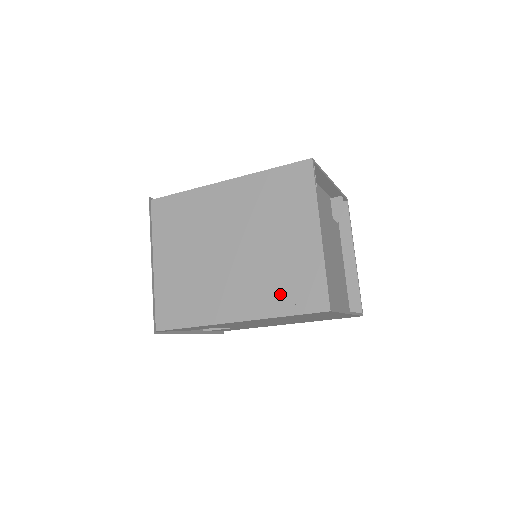
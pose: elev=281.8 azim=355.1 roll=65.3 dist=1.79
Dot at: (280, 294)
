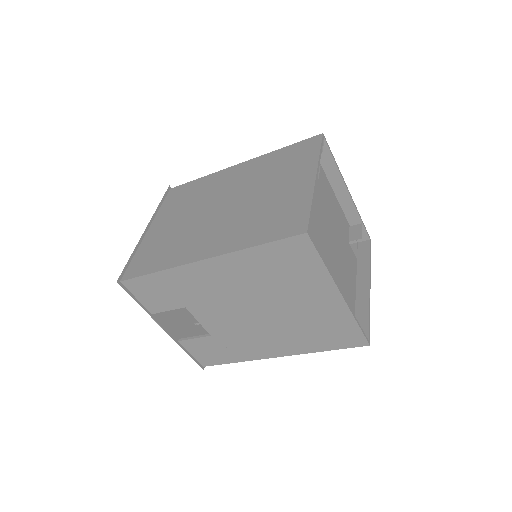
Dot at: (258, 229)
